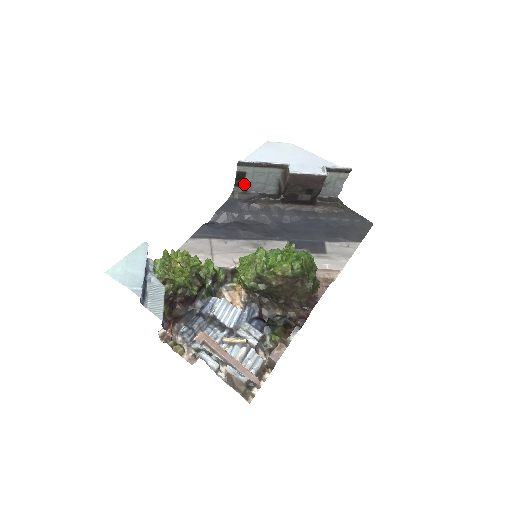
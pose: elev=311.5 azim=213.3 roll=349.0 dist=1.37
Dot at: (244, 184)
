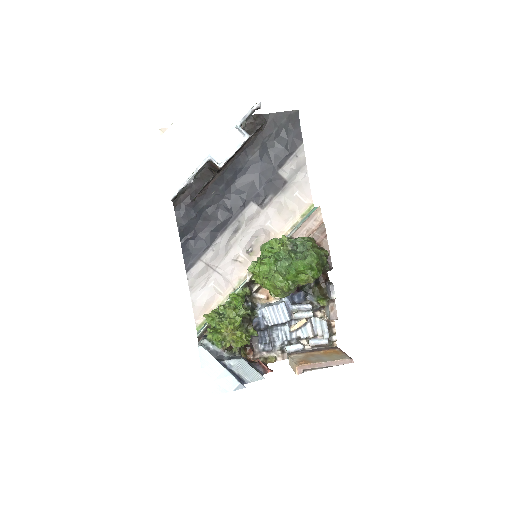
Dot at: (179, 194)
